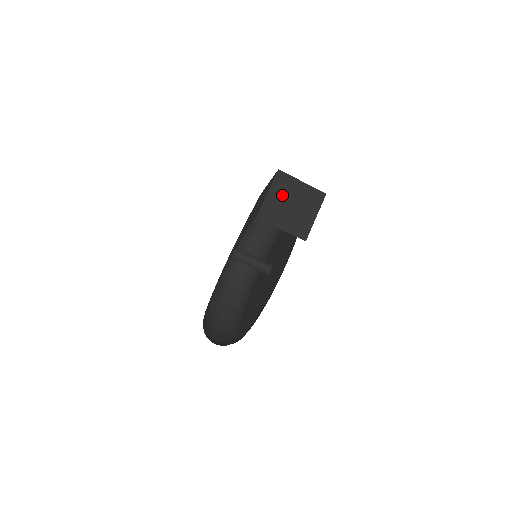
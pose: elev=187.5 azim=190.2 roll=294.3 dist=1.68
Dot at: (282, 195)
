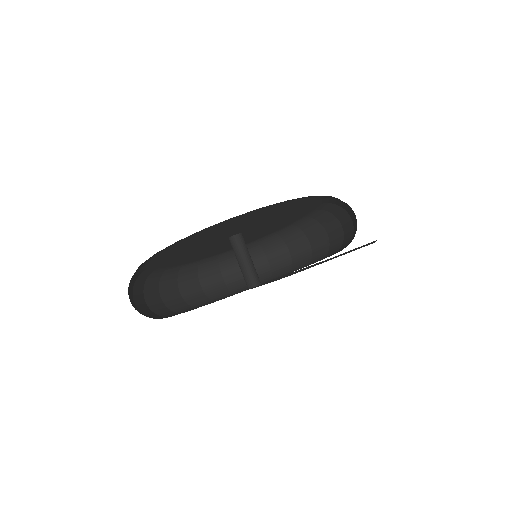
Dot at: occluded
